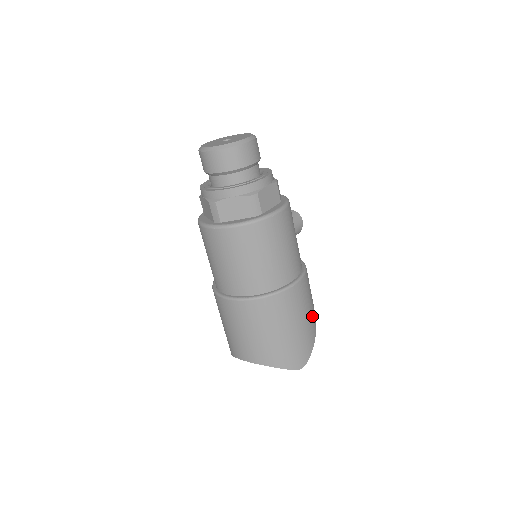
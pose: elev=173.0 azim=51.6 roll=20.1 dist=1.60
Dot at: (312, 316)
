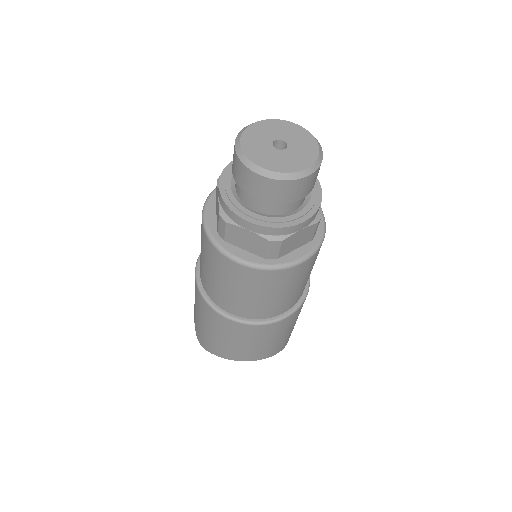
Dot at: occluded
